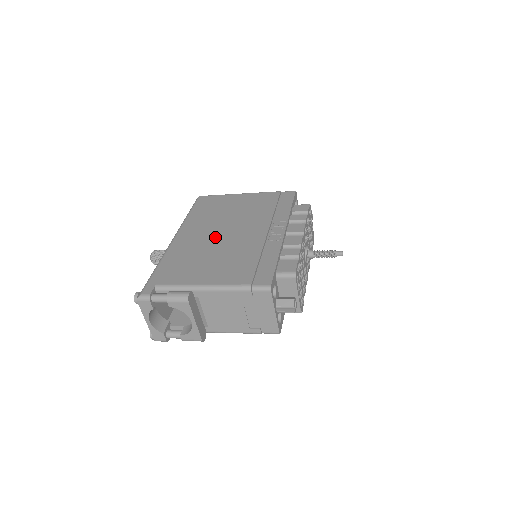
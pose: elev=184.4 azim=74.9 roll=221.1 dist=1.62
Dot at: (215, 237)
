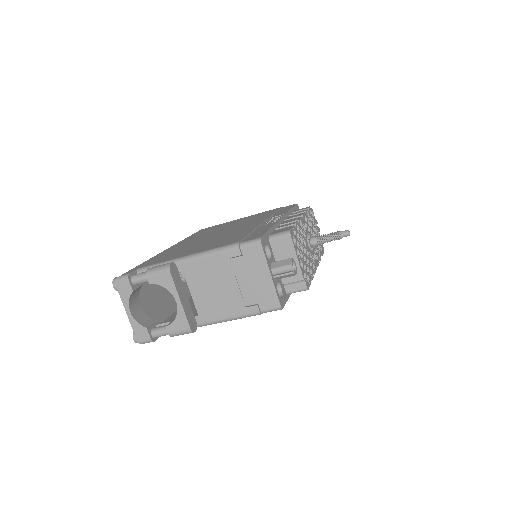
Dot at: (209, 237)
